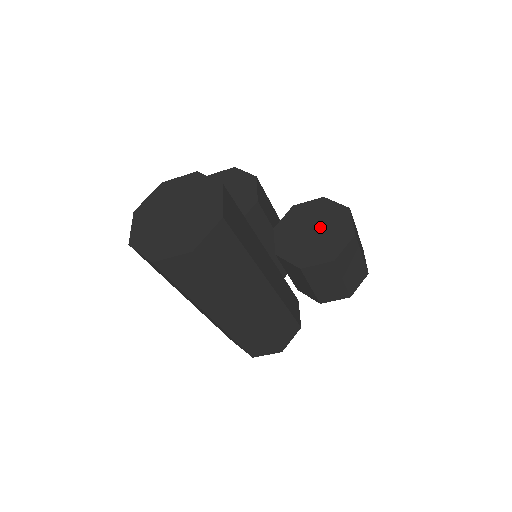
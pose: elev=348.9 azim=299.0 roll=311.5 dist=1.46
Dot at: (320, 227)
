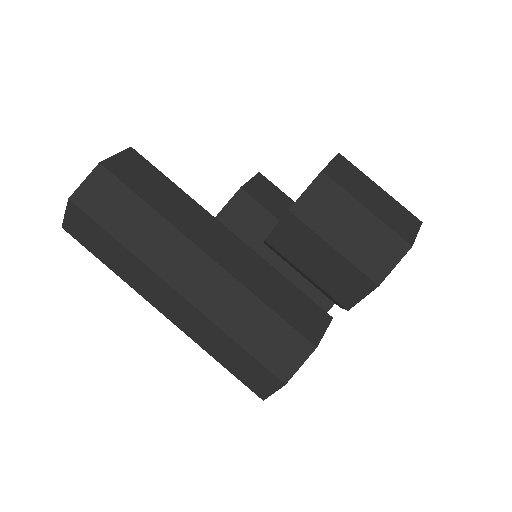
Dot at: occluded
